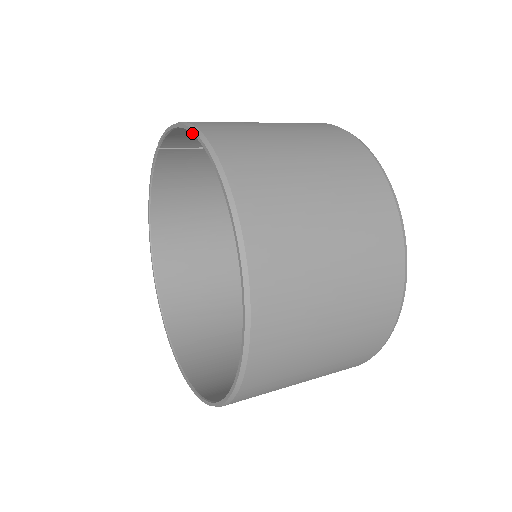
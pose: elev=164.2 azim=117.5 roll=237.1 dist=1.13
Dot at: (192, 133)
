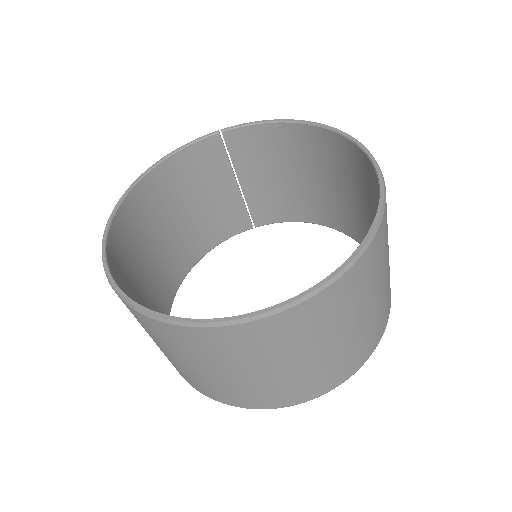
Dot at: (314, 123)
